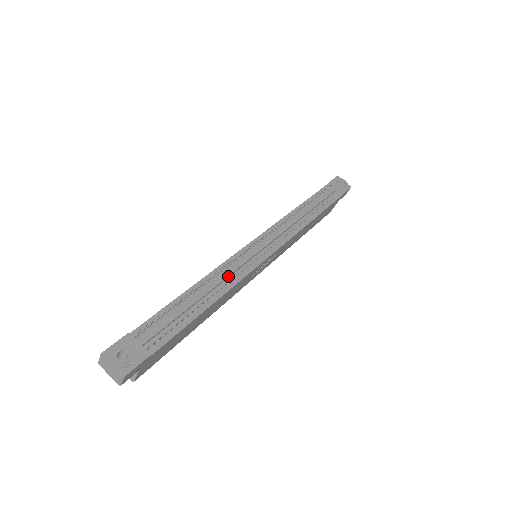
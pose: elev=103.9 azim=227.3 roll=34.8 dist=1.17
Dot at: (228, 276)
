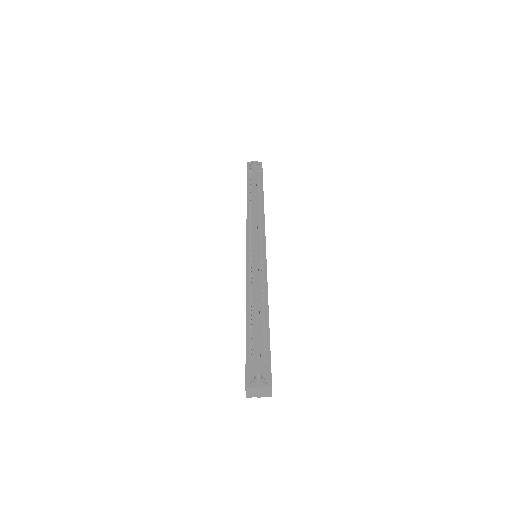
Dot at: (258, 281)
